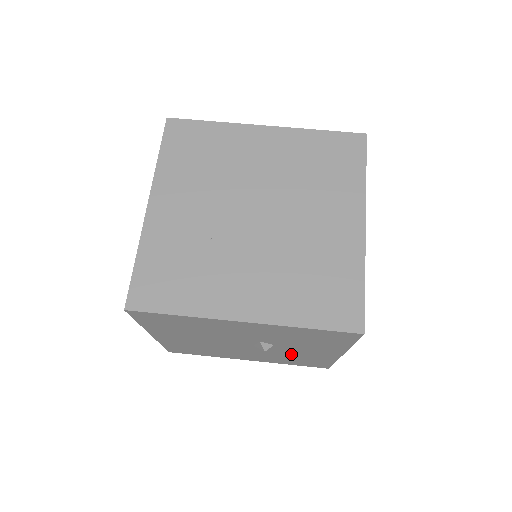
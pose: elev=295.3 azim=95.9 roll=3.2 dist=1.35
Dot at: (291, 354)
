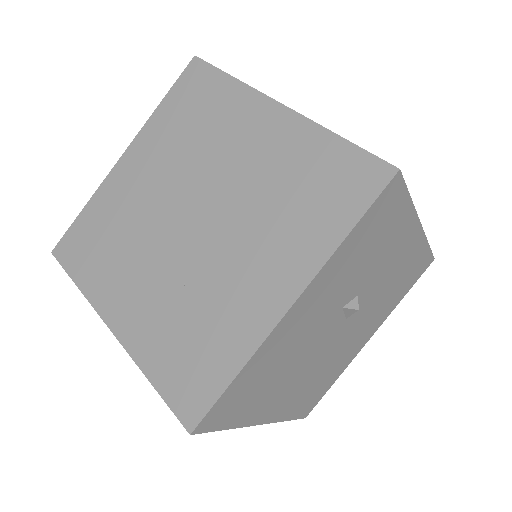
Dot at: (386, 286)
